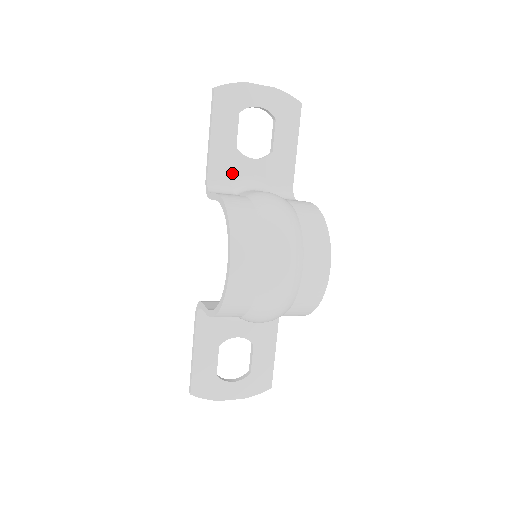
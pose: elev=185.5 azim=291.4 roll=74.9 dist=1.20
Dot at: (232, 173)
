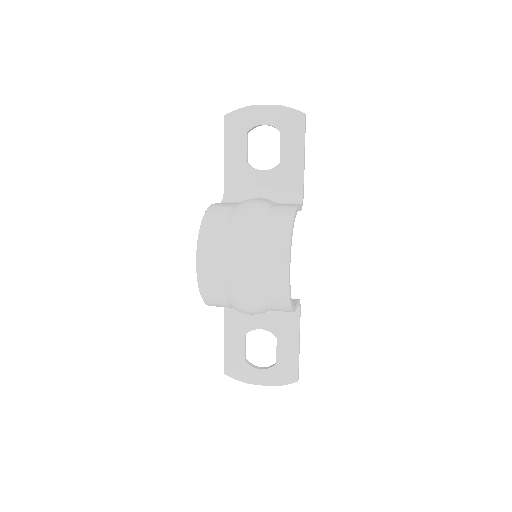
Dot at: (244, 185)
